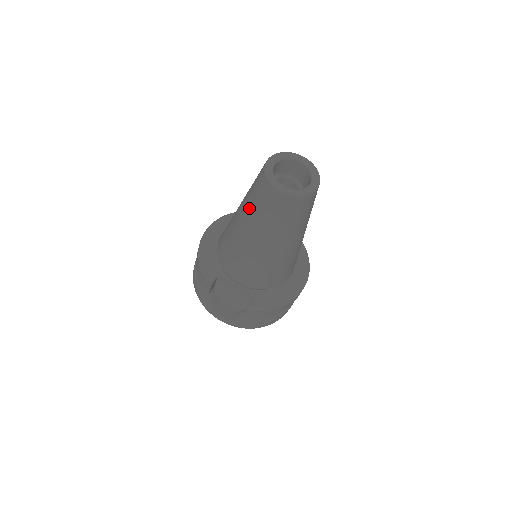
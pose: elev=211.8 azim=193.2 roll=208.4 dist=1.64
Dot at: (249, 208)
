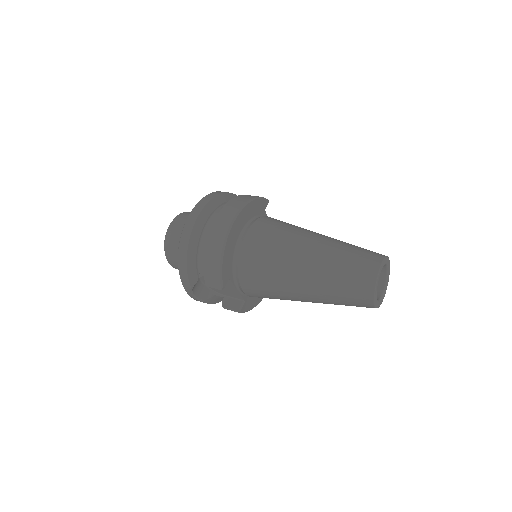
Dot at: (328, 283)
